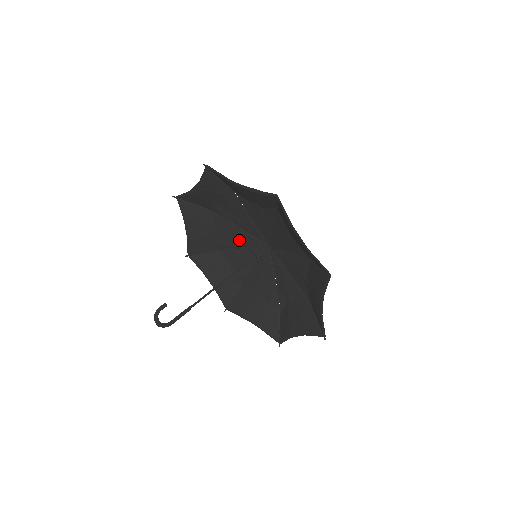
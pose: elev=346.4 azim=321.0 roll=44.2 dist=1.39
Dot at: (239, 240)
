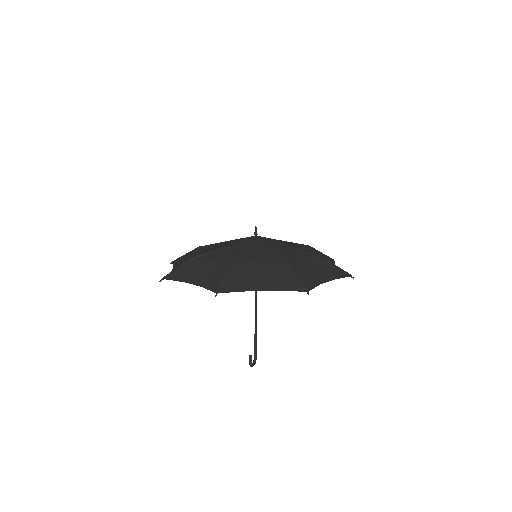
Dot at: occluded
